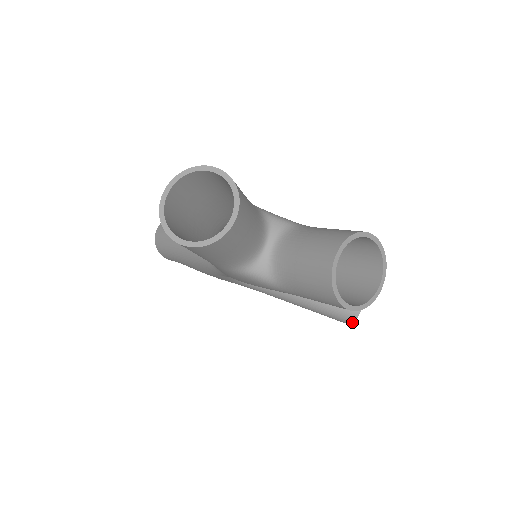
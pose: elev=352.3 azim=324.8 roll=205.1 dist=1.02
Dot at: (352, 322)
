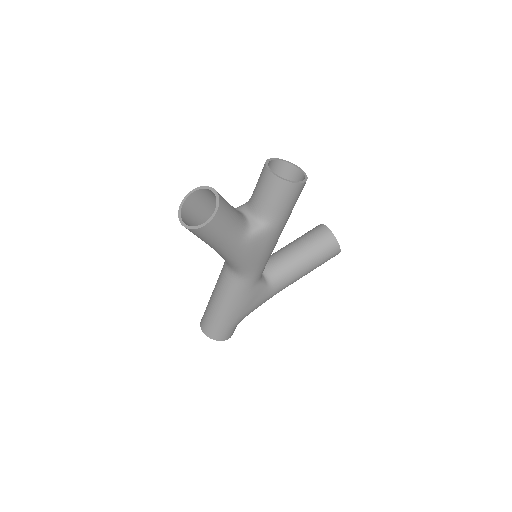
Dot at: (338, 245)
